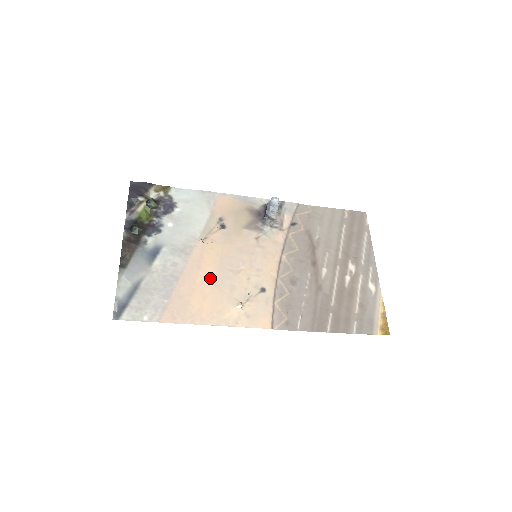
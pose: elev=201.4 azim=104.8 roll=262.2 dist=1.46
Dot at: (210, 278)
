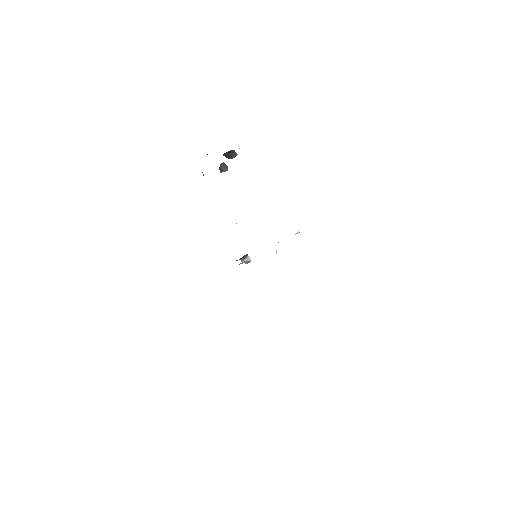
Dot at: occluded
